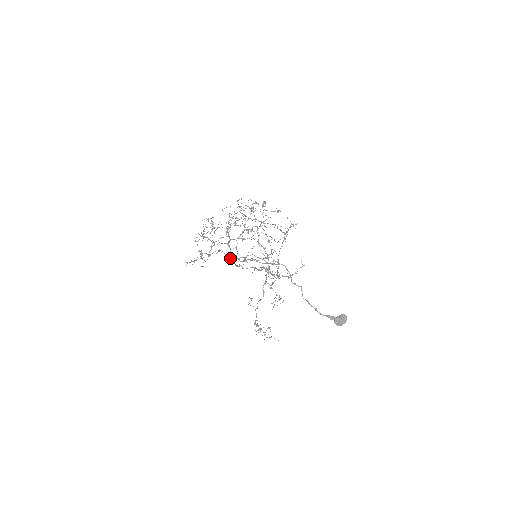
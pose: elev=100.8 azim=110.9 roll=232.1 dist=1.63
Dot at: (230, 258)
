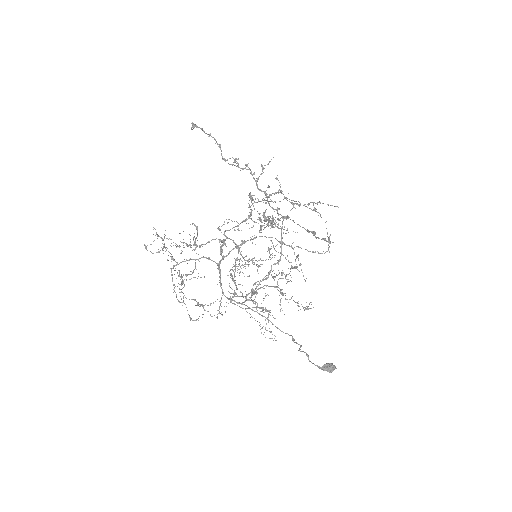
Dot at: occluded
